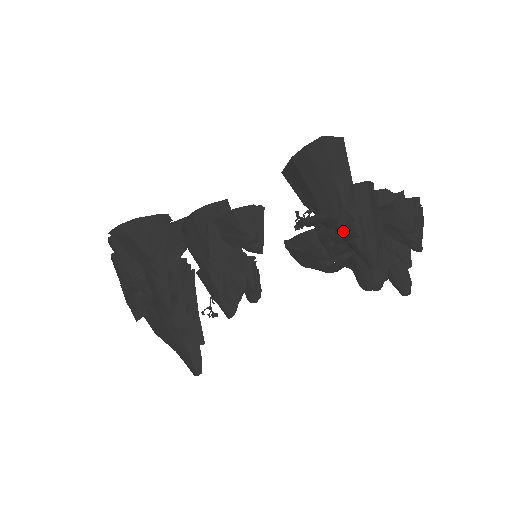
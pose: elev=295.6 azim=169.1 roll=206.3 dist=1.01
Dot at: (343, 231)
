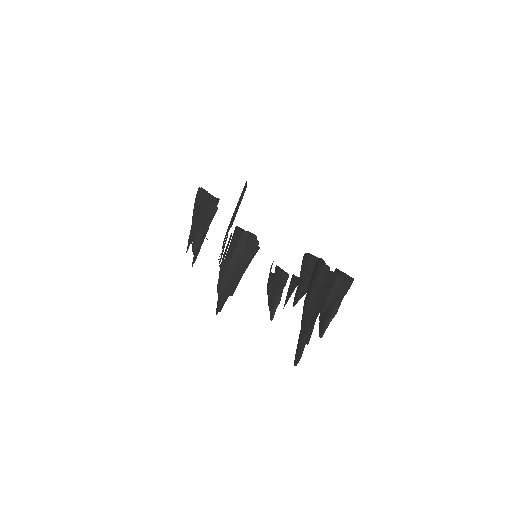
Dot at: occluded
